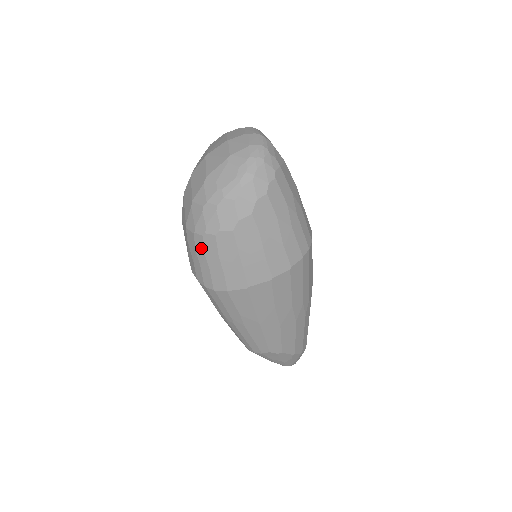
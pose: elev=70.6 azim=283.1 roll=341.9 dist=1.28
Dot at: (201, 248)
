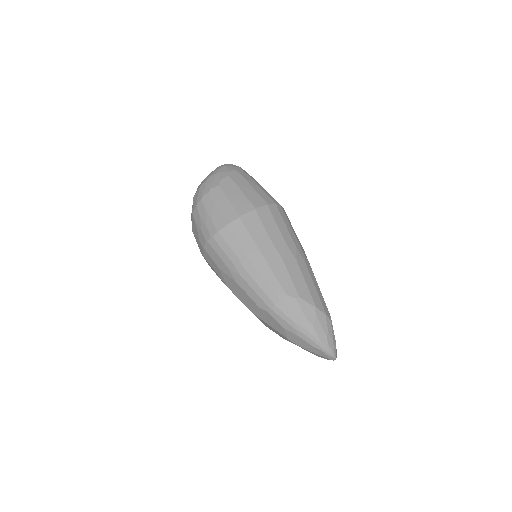
Dot at: (202, 209)
